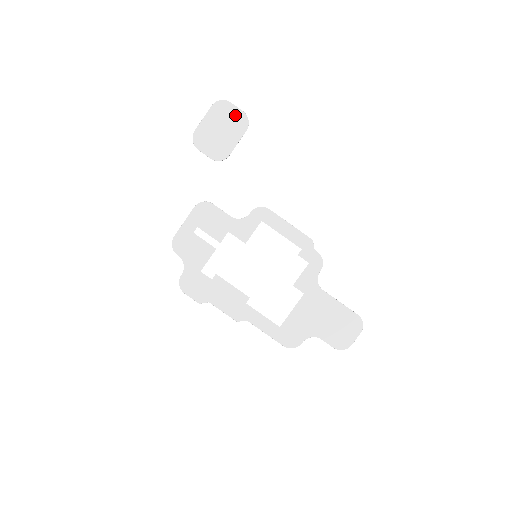
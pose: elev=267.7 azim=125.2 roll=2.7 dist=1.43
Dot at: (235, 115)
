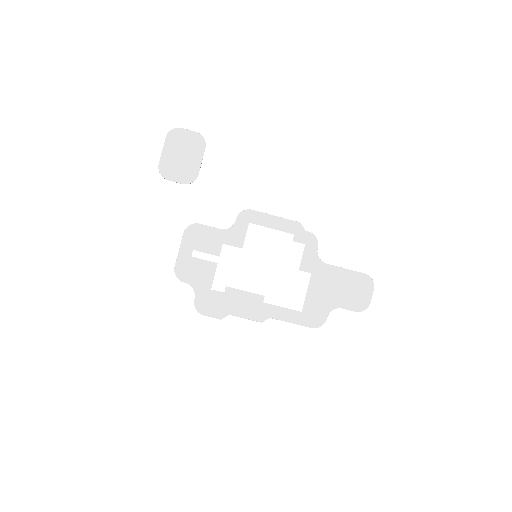
Dot at: (190, 138)
